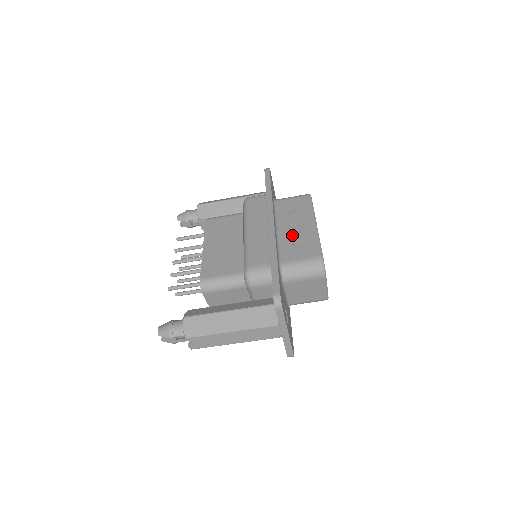
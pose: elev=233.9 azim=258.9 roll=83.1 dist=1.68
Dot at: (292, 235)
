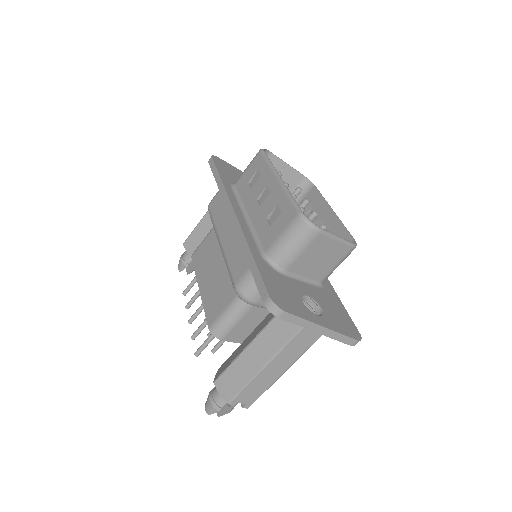
Dot at: (262, 211)
